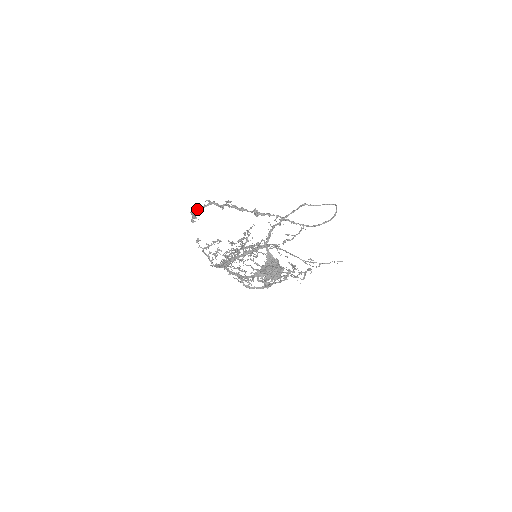
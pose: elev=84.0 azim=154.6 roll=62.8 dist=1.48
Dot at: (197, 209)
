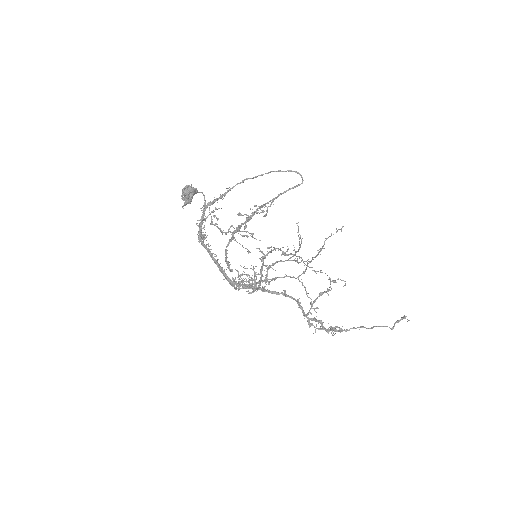
Dot at: (225, 252)
